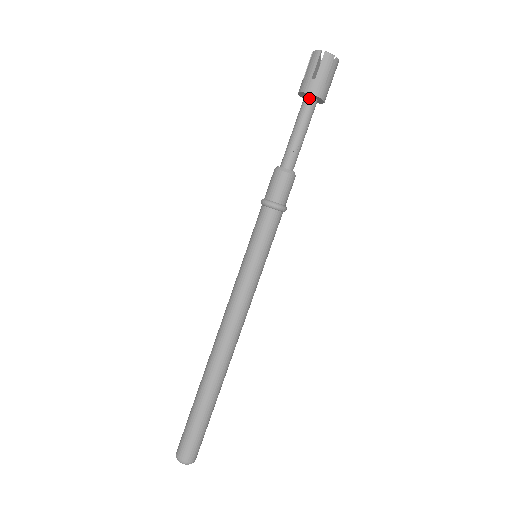
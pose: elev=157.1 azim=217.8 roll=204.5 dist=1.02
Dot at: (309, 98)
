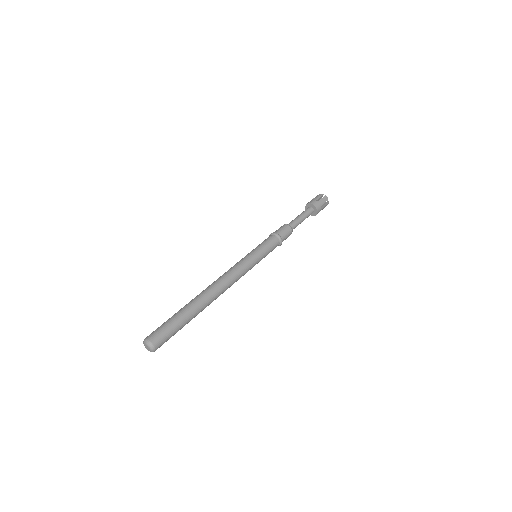
Dot at: (311, 208)
